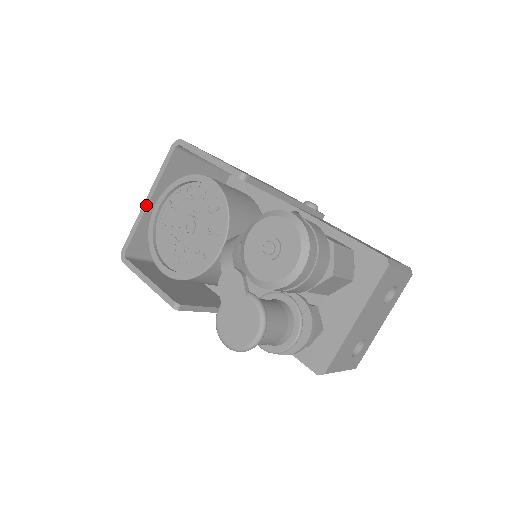
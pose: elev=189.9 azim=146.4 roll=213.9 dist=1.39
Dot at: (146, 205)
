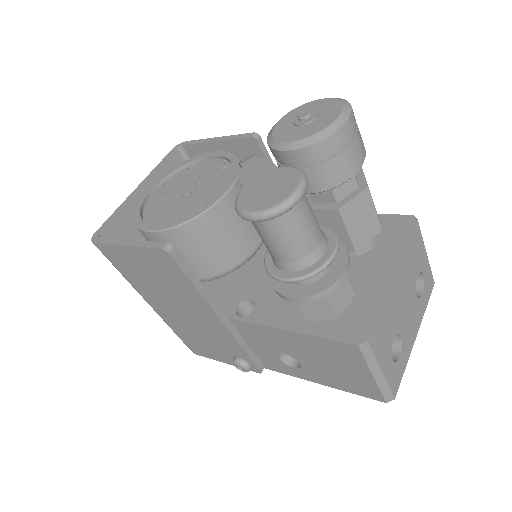
Dot at: (136, 191)
